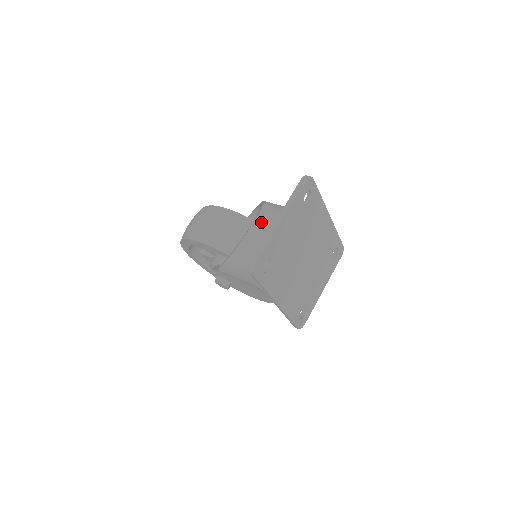
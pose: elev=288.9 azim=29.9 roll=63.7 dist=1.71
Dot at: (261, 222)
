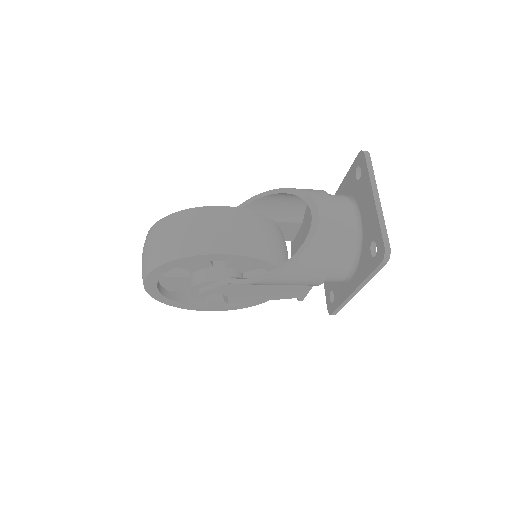
Dot at: (327, 208)
